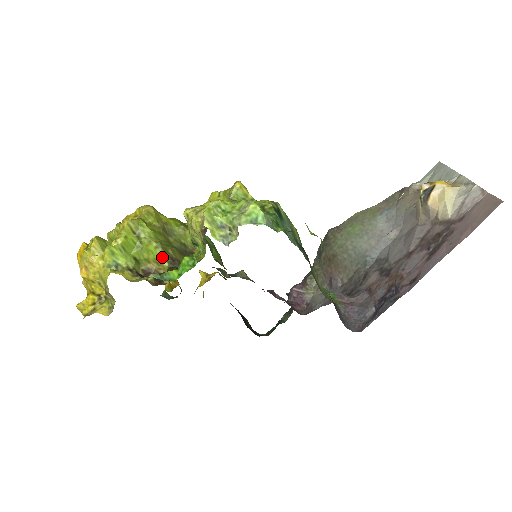
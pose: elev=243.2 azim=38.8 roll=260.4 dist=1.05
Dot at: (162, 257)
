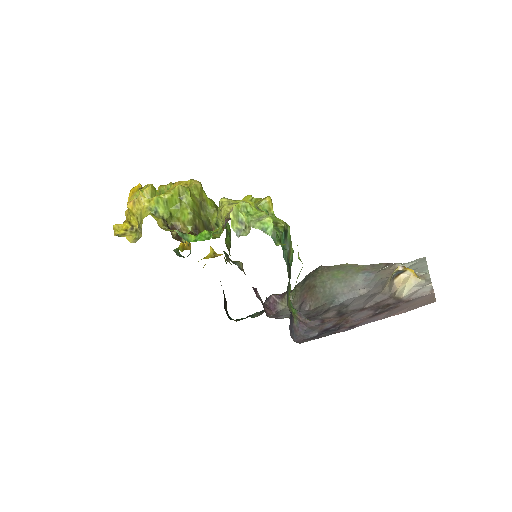
Dot at: (190, 222)
